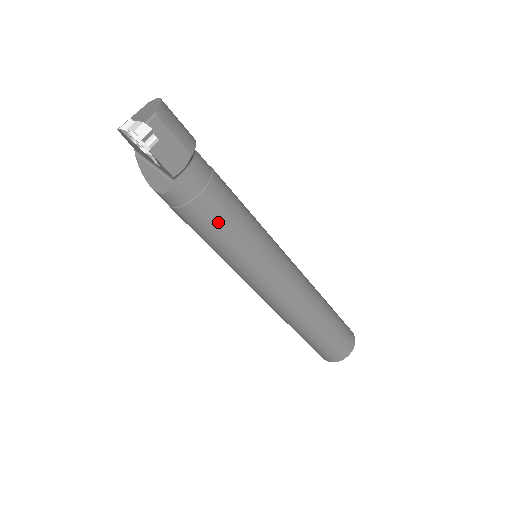
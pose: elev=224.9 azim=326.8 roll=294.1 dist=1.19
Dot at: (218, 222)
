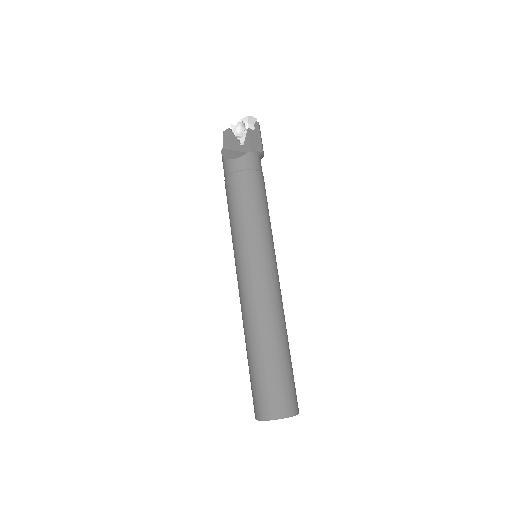
Dot at: (256, 194)
